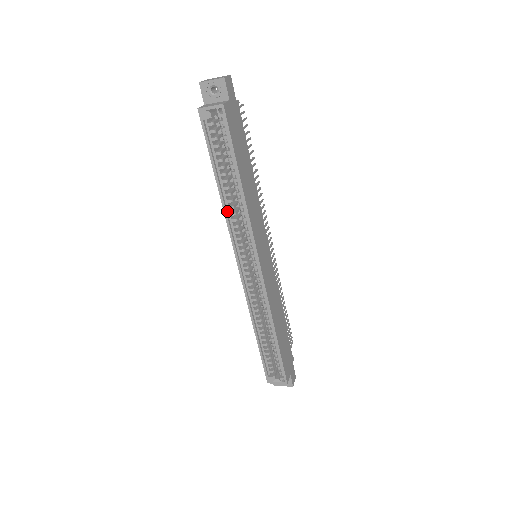
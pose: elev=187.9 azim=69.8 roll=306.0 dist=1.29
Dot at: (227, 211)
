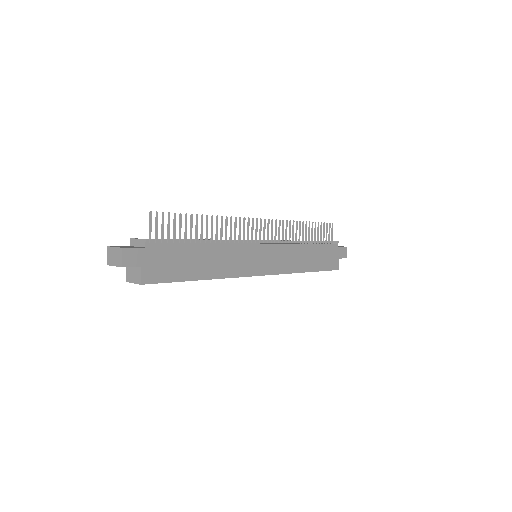
Dot at: occluded
